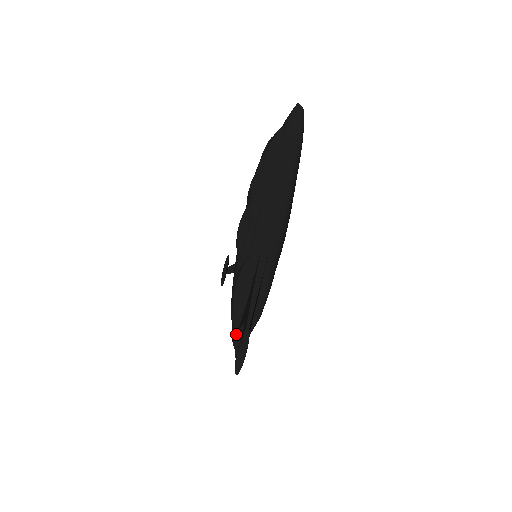
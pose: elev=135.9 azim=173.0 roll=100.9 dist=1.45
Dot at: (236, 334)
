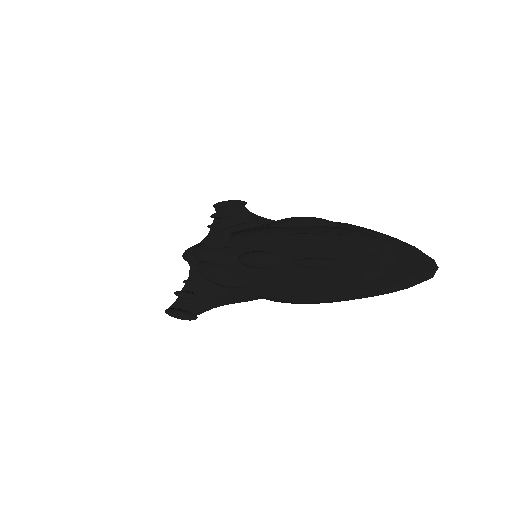
Dot at: (190, 262)
